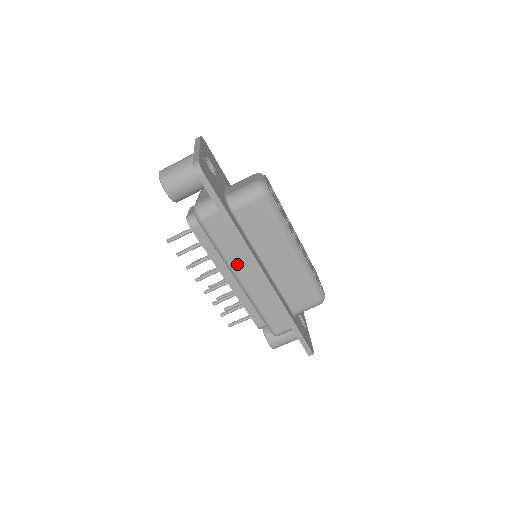
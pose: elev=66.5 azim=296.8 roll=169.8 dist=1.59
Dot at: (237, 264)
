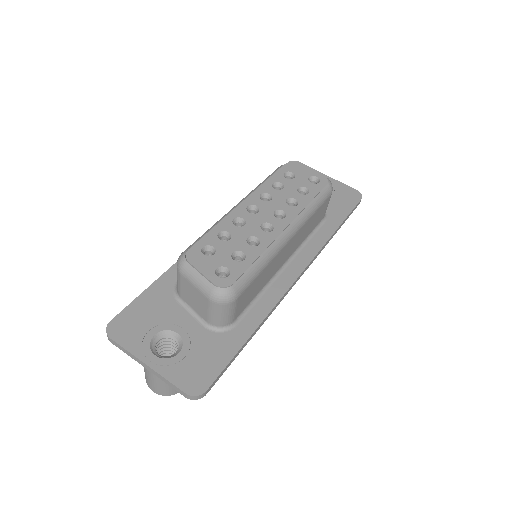
Dot at: occluded
